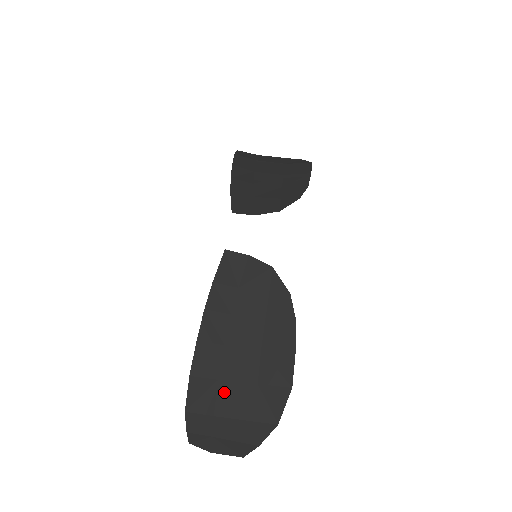
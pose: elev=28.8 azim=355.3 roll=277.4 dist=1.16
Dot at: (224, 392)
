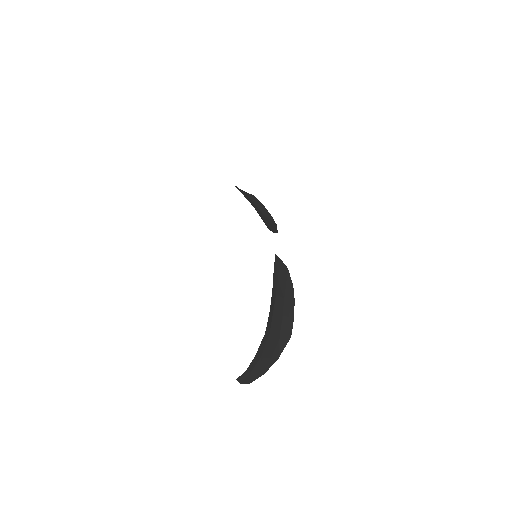
Dot at: (269, 342)
